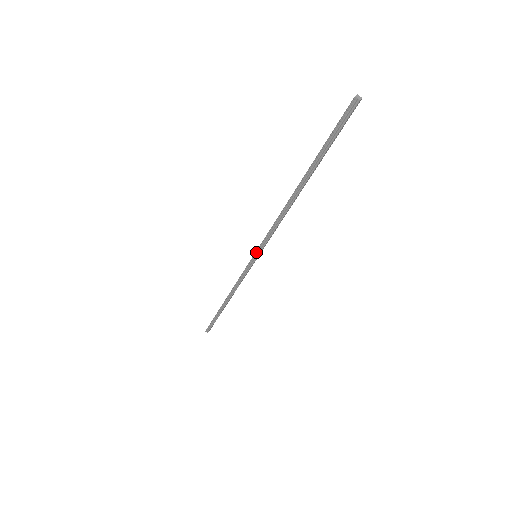
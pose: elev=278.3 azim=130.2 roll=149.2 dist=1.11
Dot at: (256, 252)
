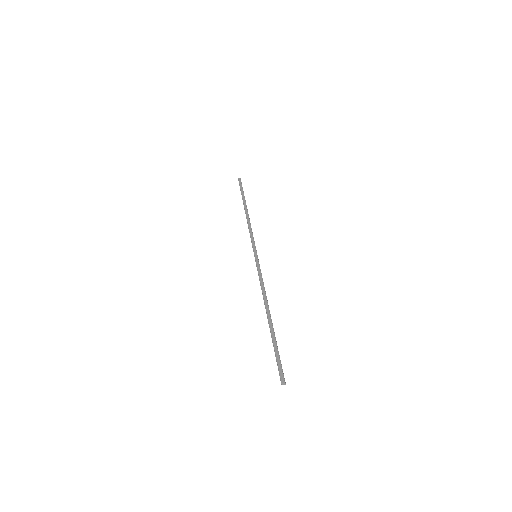
Dot at: (255, 259)
